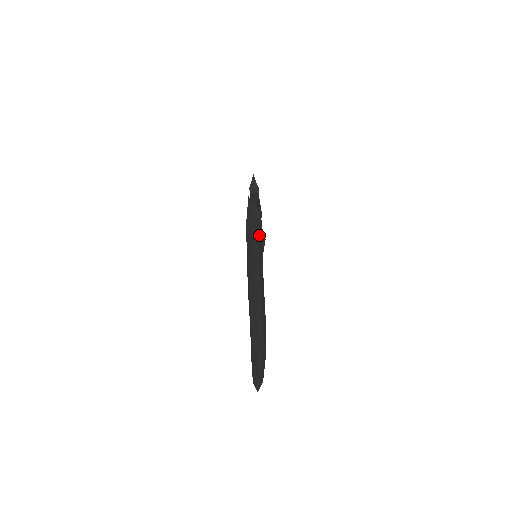
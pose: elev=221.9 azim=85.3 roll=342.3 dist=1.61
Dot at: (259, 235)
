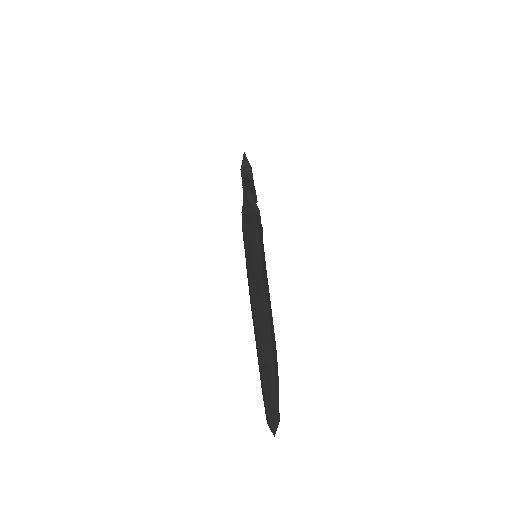
Dot at: (259, 233)
